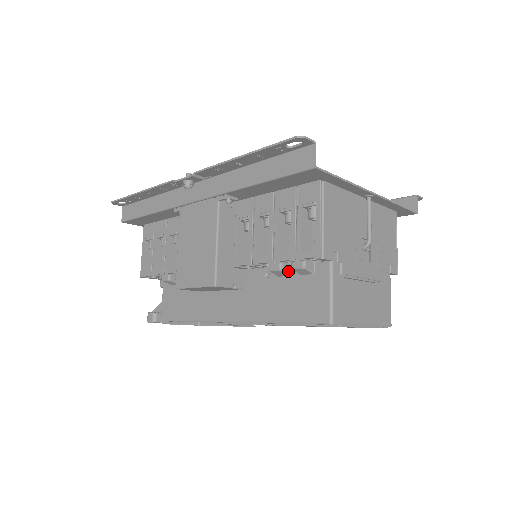
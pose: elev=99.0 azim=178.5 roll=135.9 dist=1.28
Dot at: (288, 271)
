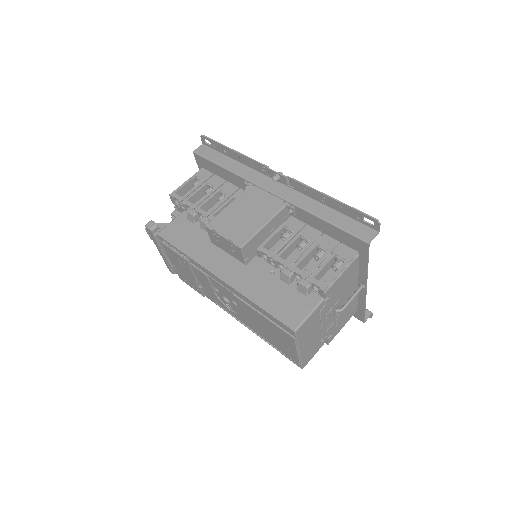
Dot at: (291, 281)
